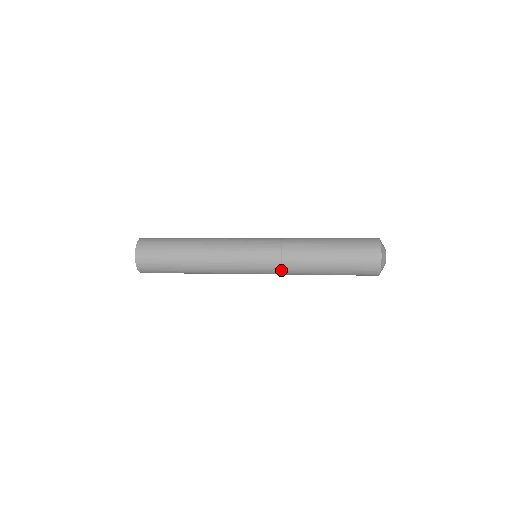
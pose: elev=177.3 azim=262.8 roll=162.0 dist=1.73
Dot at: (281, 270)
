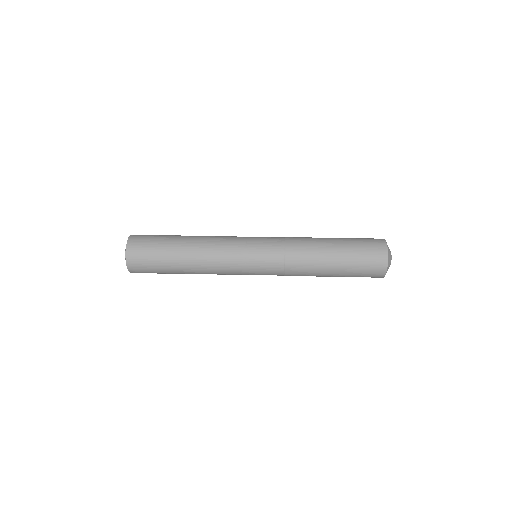
Dot at: (283, 273)
